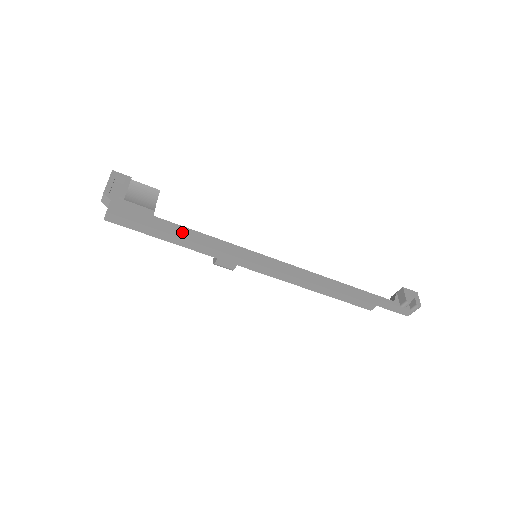
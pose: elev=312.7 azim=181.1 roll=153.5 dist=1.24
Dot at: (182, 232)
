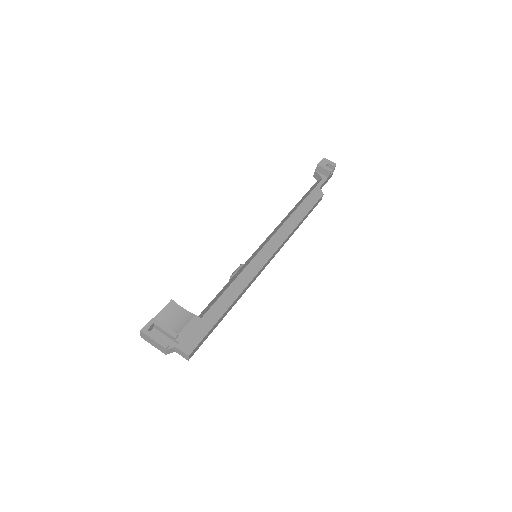
Dot at: (224, 303)
